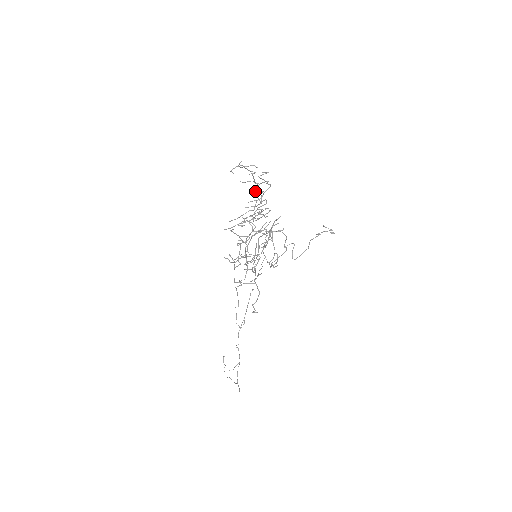
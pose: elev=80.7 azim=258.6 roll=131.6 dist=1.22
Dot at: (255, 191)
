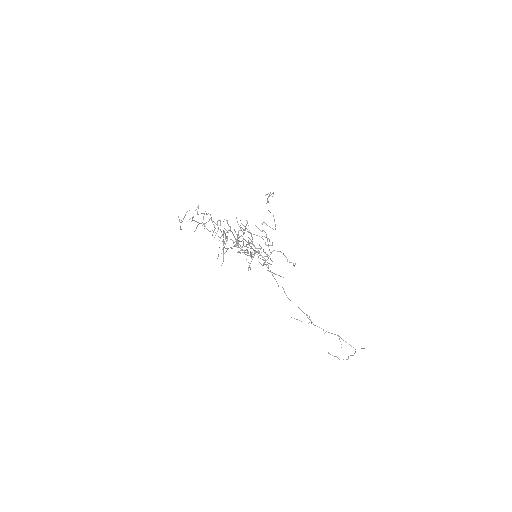
Dot at: occluded
